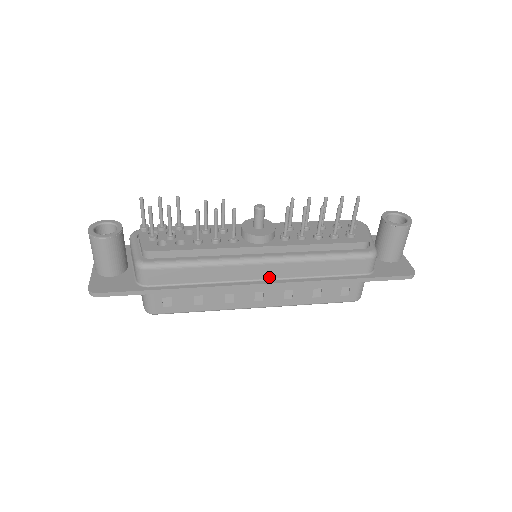
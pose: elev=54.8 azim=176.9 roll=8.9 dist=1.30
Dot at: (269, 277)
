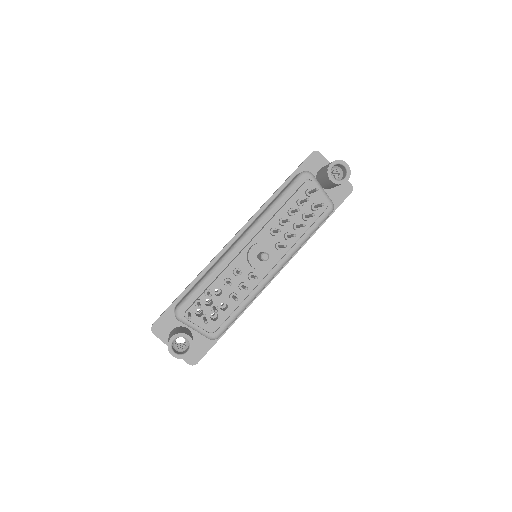
Dot at: occluded
